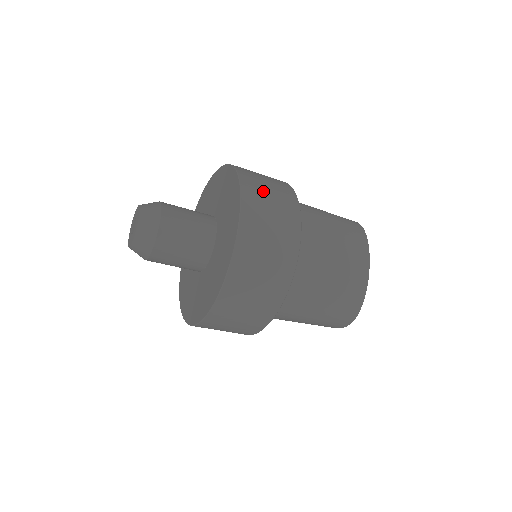
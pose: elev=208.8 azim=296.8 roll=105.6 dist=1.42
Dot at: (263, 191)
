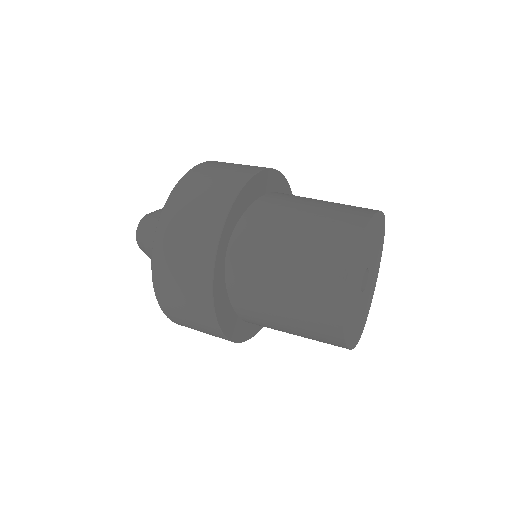
Dot at: (174, 292)
